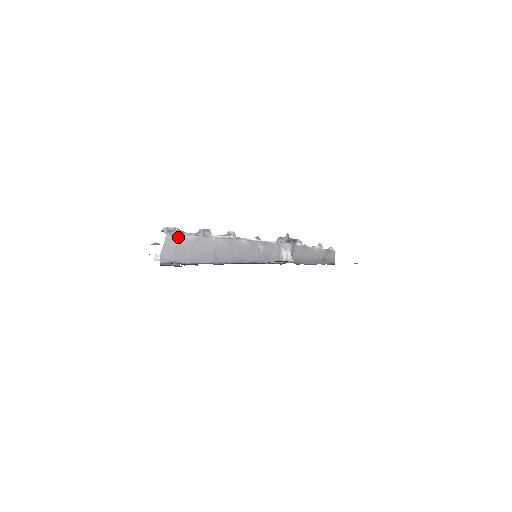
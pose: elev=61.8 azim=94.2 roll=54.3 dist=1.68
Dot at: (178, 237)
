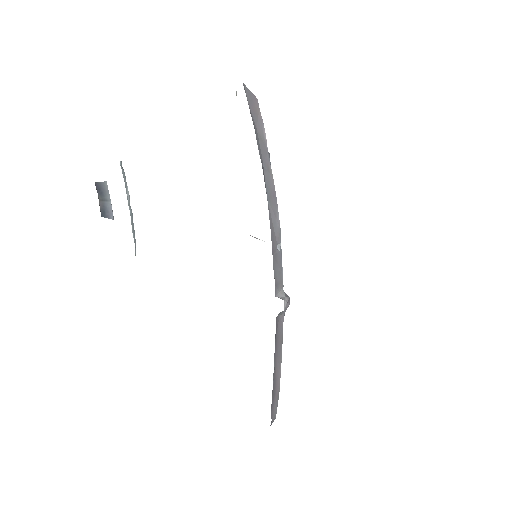
Dot at: occluded
